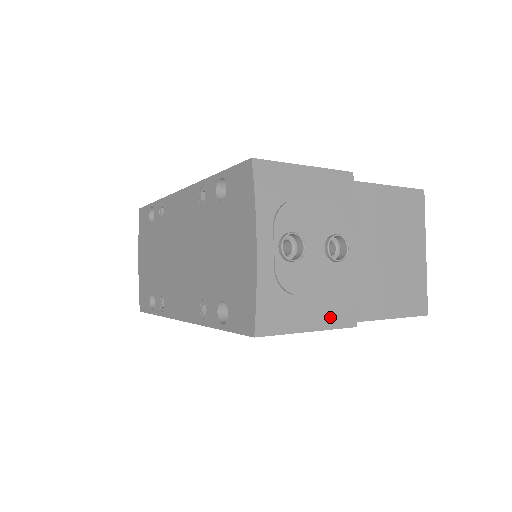
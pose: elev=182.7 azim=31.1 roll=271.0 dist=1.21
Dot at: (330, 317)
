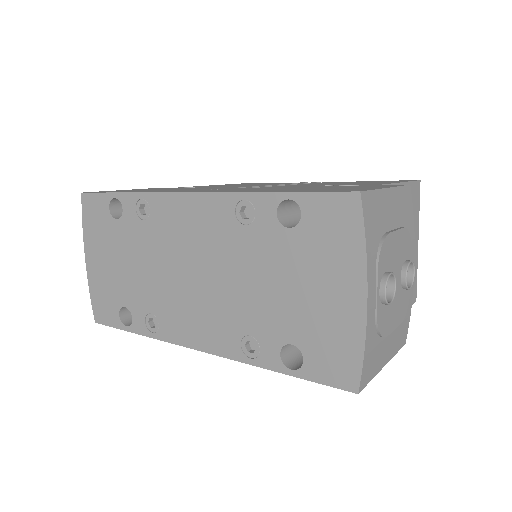
Dot at: (396, 344)
